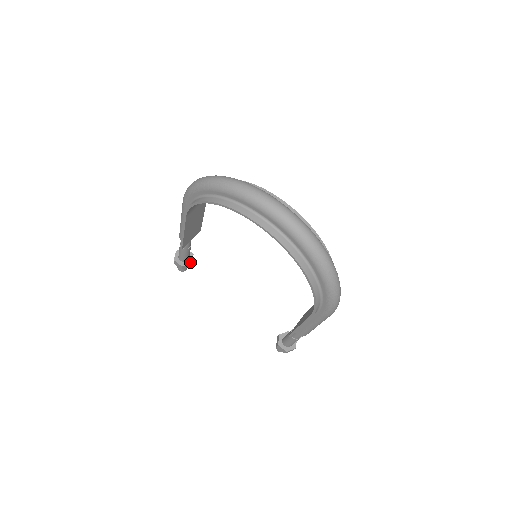
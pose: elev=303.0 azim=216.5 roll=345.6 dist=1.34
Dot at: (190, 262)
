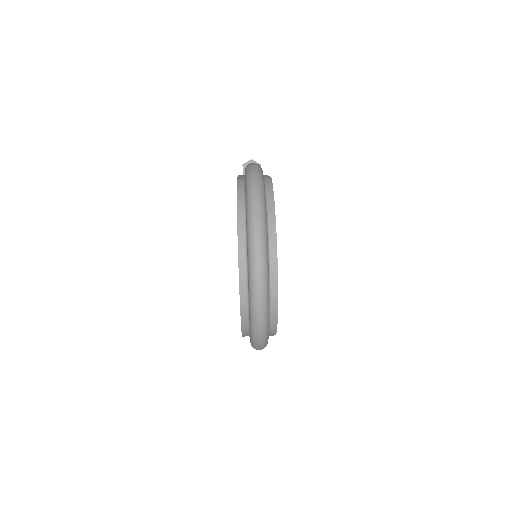
Dot at: occluded
